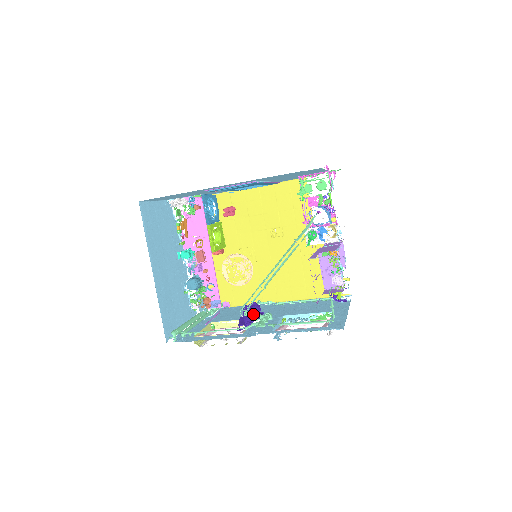
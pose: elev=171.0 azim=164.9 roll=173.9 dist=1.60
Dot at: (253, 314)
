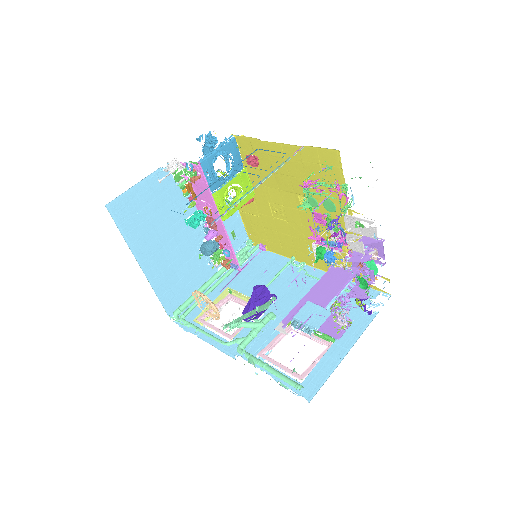
Dot at: (242, 326)
